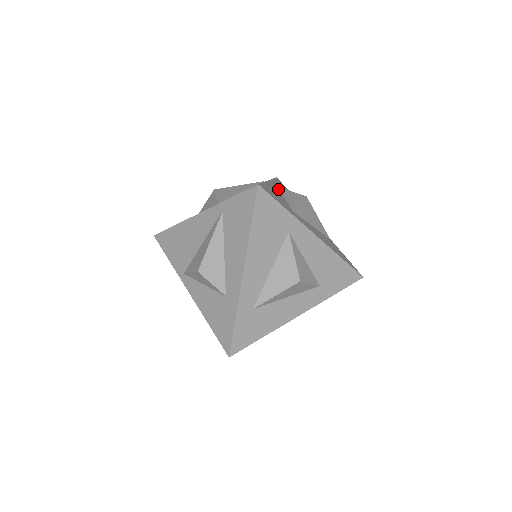
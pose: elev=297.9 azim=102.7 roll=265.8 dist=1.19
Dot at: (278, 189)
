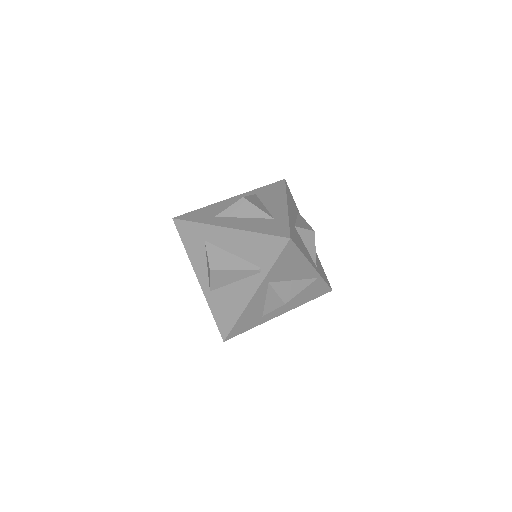
Dot at: (263, 293)
